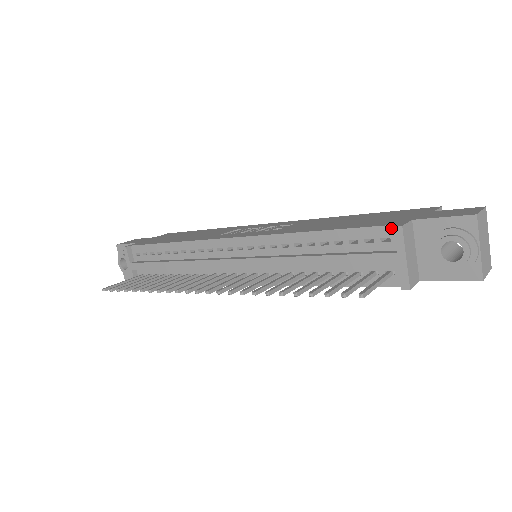
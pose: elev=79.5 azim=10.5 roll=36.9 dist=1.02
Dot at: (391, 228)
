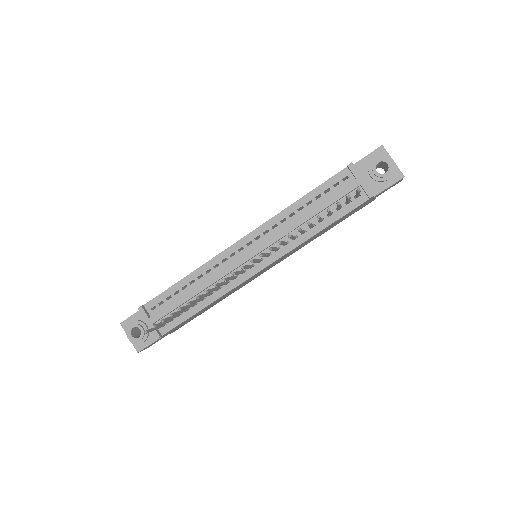
Dot at: (345, 170)
